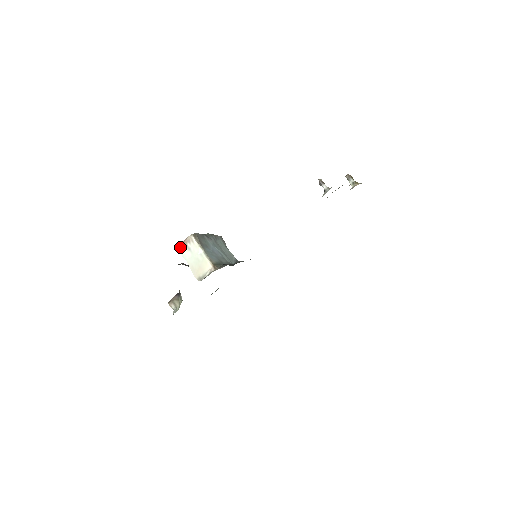
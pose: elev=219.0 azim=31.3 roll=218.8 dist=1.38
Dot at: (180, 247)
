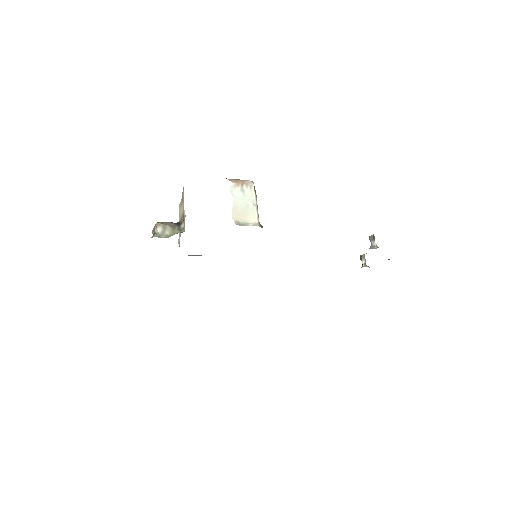
Dot at: (234, 181)
